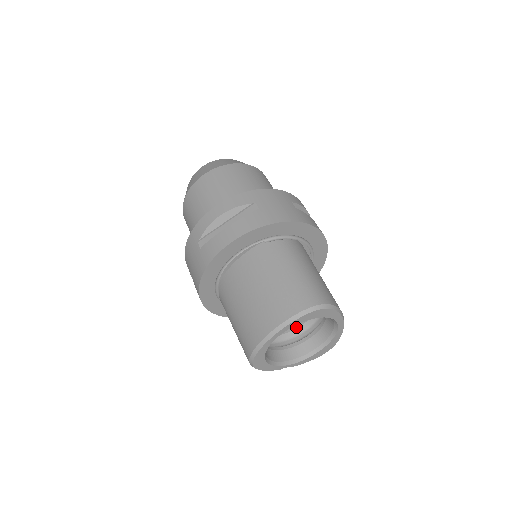
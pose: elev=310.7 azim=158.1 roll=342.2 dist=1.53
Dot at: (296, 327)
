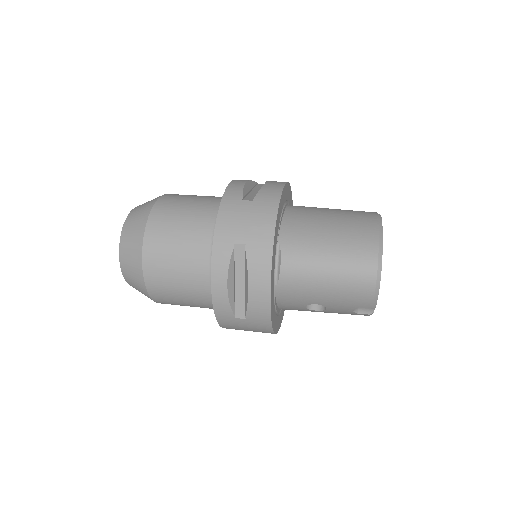
Dot at: occluded
